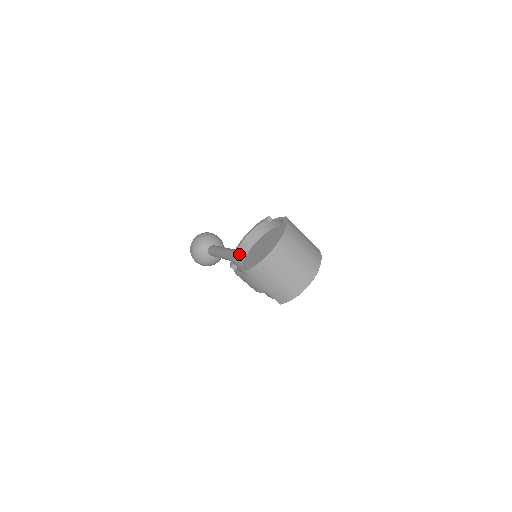
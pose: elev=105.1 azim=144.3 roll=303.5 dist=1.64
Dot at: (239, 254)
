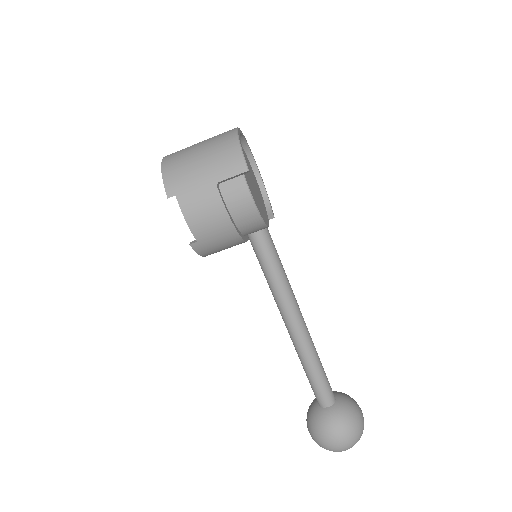
Dot at: occluded
